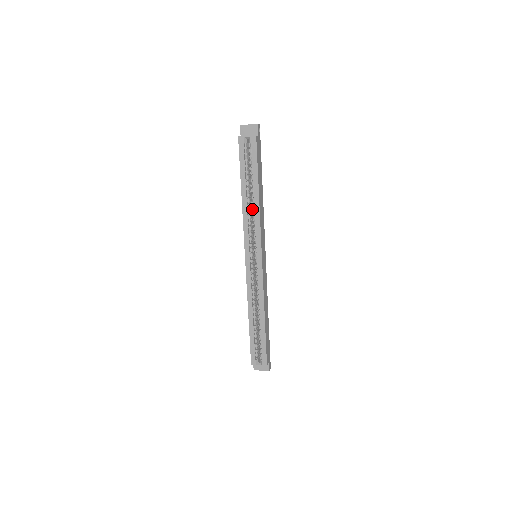
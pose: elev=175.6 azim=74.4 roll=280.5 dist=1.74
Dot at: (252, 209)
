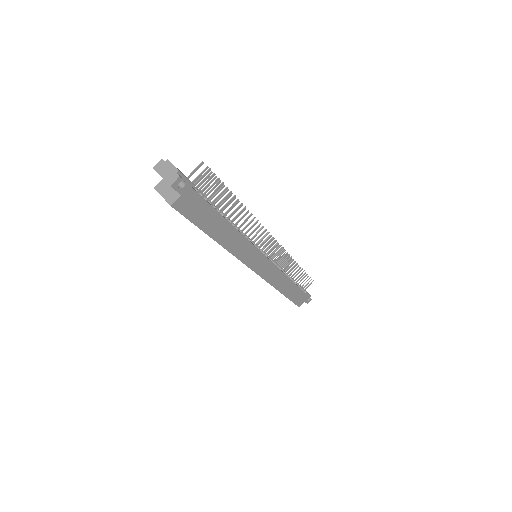
Dot at: occluded
